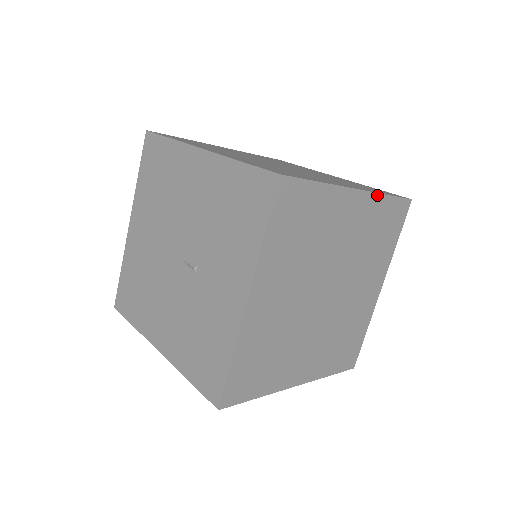
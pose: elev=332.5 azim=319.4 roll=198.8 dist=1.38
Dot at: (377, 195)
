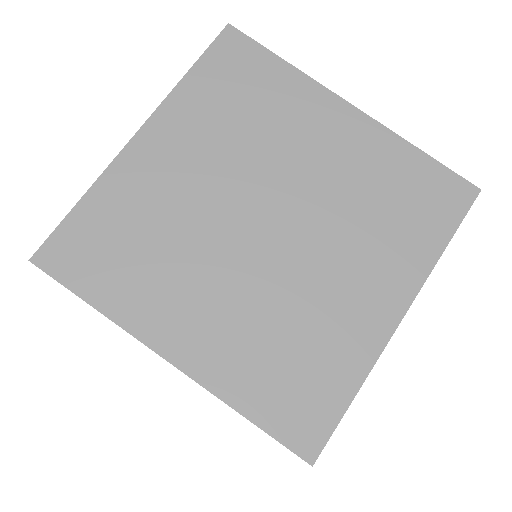
Dot at: (429, 273)
